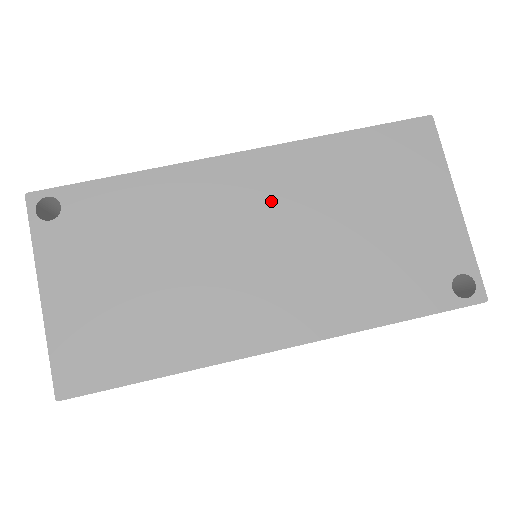
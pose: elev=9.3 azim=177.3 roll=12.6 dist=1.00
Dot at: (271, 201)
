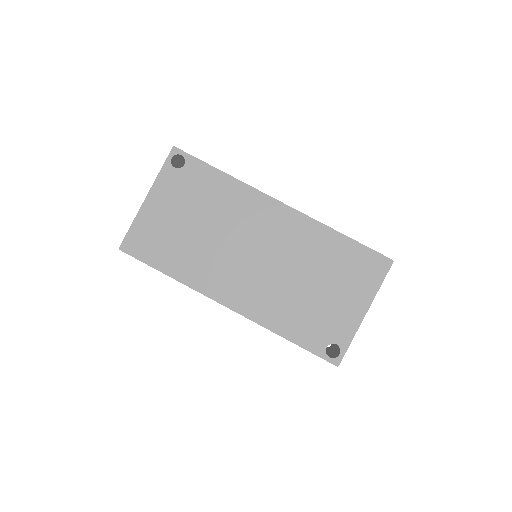
Dot at: (279, 238)
